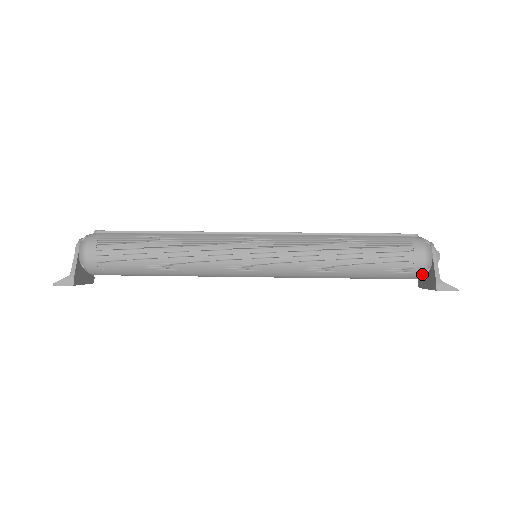
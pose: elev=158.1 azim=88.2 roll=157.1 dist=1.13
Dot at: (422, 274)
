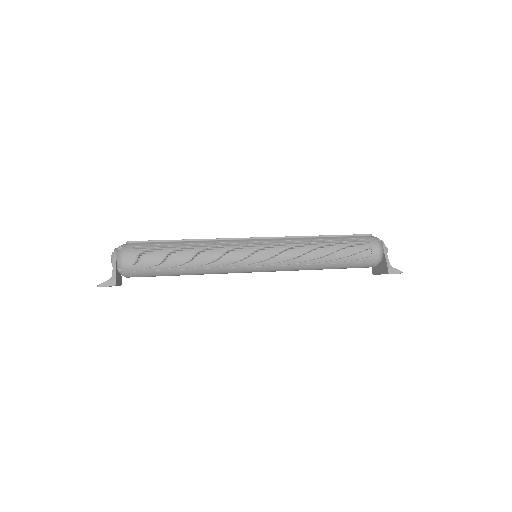
Dot at: (377, 263)
